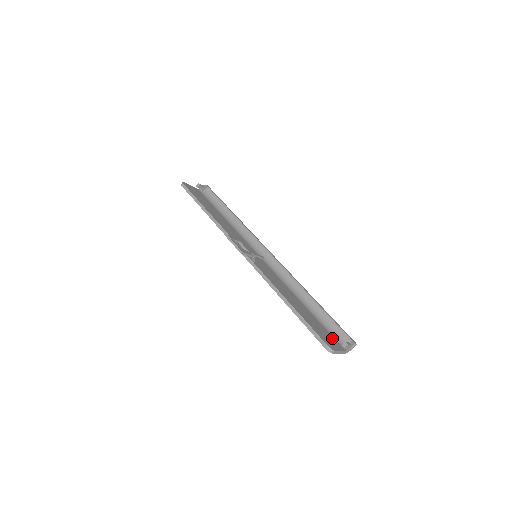
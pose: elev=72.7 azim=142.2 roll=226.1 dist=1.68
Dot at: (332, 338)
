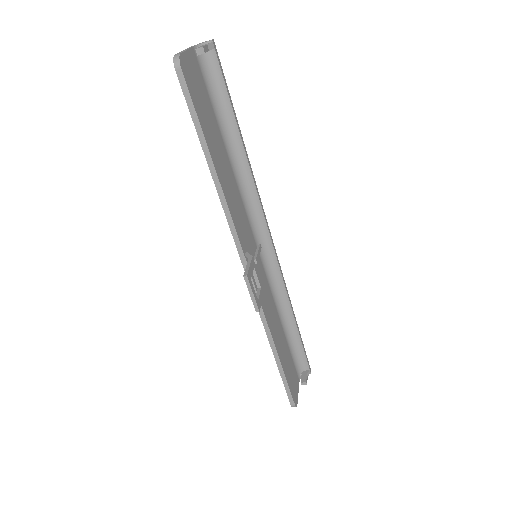
Dot at: (295, 372)
